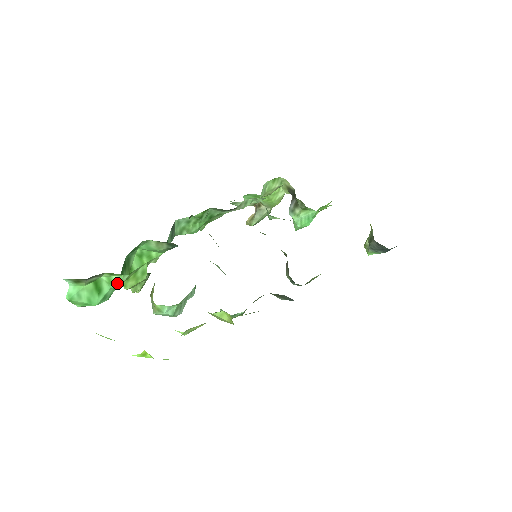
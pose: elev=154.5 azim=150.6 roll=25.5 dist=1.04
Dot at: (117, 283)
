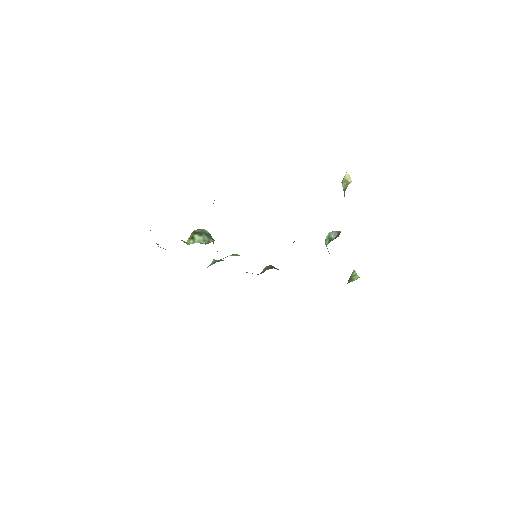
Dot at: occluded
